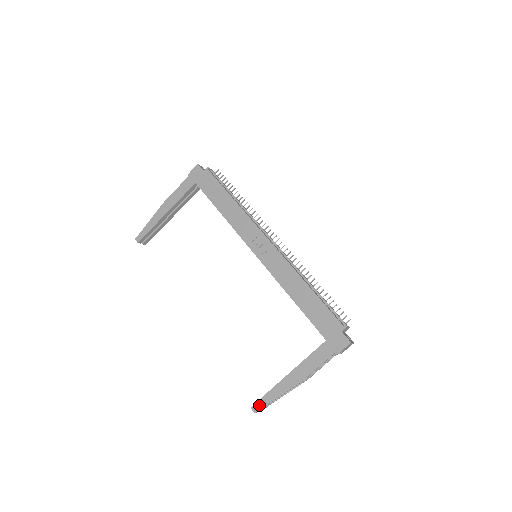
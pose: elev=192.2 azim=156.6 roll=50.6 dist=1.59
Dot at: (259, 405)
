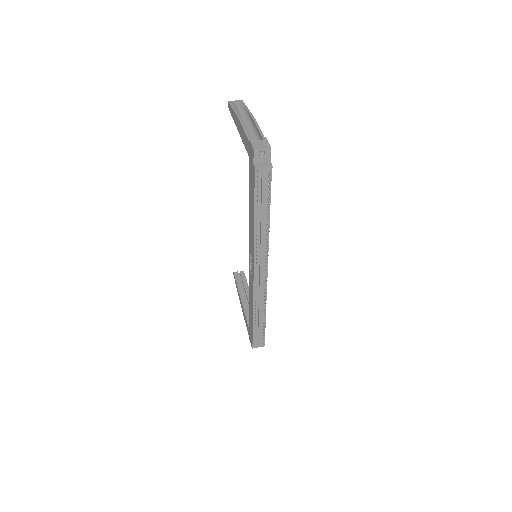
Dot at: (234, 278)
